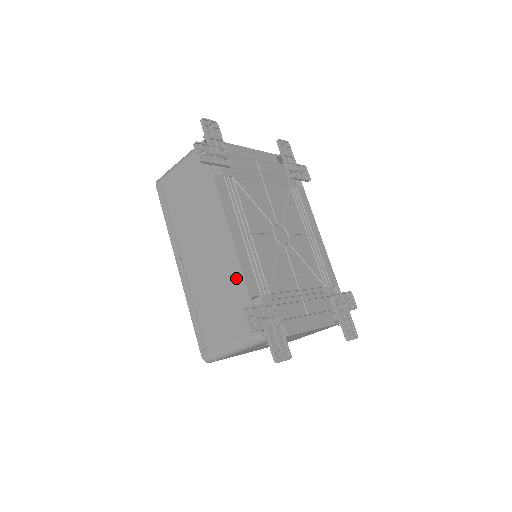
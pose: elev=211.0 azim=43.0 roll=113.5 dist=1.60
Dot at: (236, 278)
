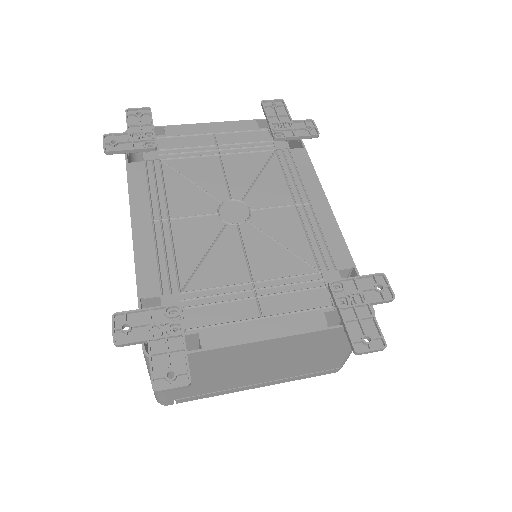
Dot at: occluded
